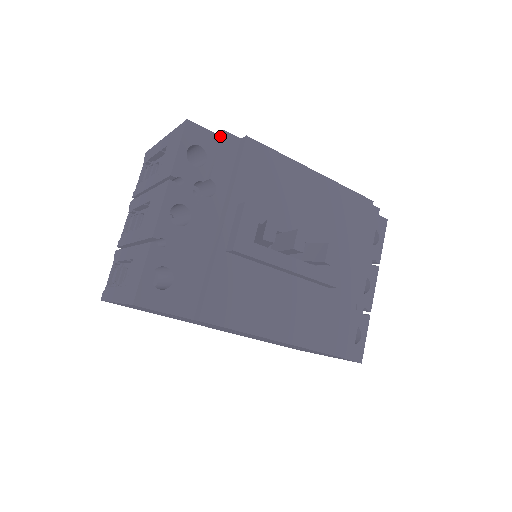
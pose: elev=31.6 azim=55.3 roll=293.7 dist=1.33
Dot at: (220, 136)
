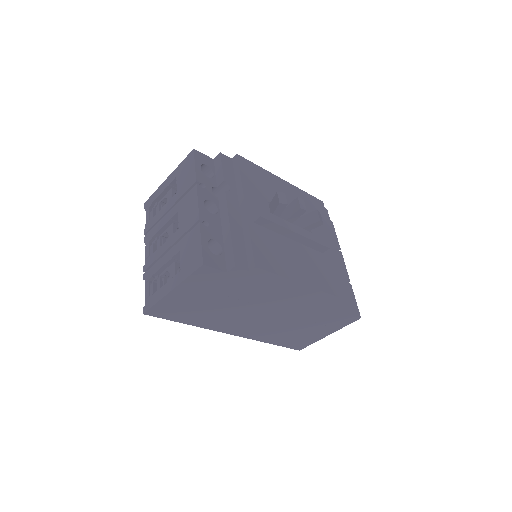
Dot at: (219, 157)
